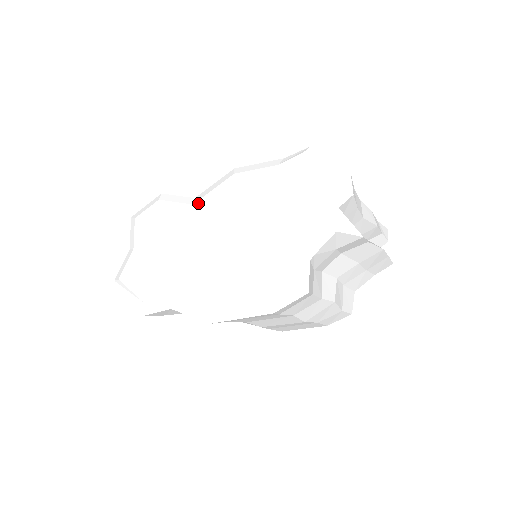
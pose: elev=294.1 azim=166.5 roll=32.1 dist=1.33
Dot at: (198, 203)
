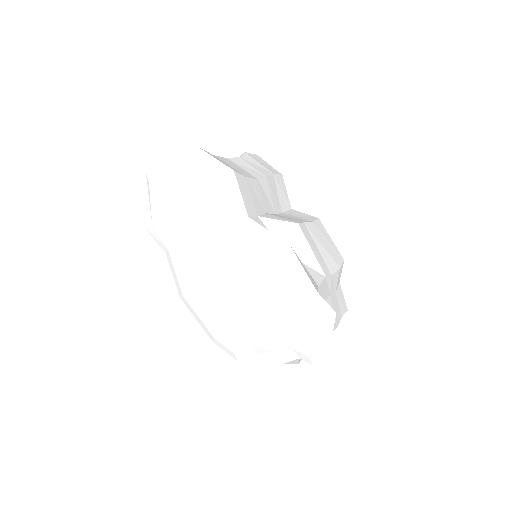
Dot at: (245, 228)
